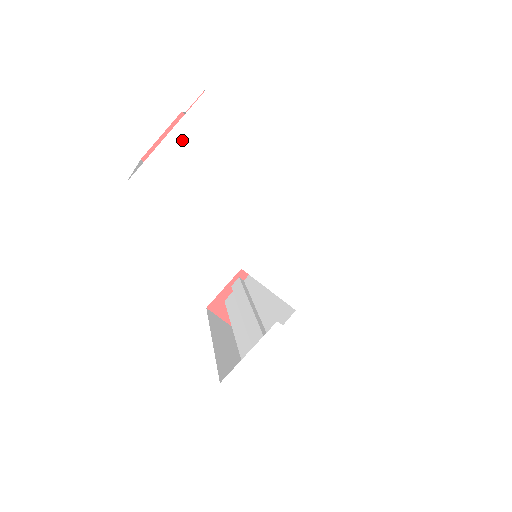
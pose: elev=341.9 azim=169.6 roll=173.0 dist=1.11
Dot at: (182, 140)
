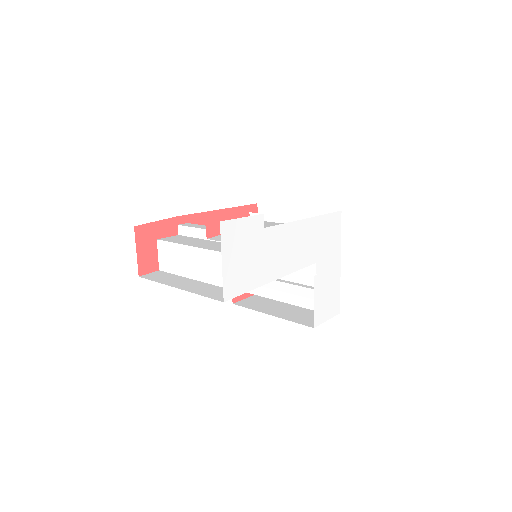
Dot at: (228, 256)
